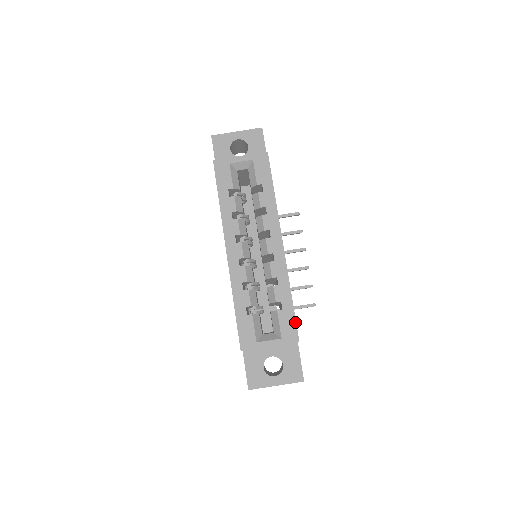
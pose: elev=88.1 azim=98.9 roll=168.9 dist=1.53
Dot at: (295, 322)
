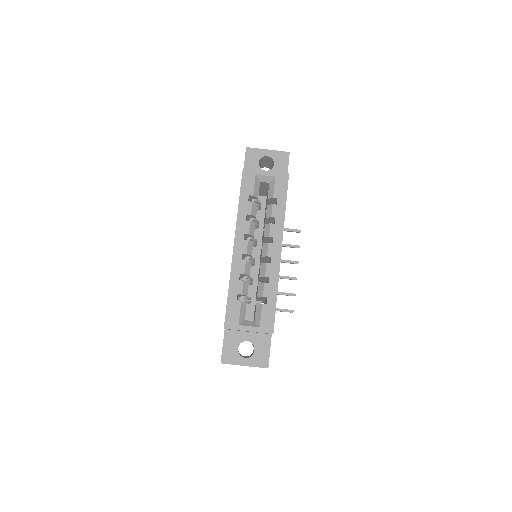
Dot at: (274, 317)
